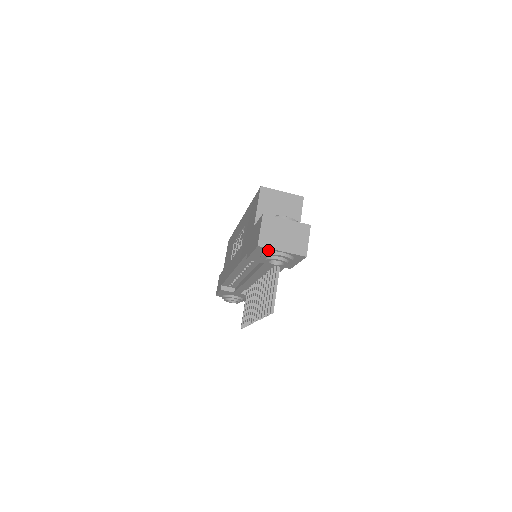
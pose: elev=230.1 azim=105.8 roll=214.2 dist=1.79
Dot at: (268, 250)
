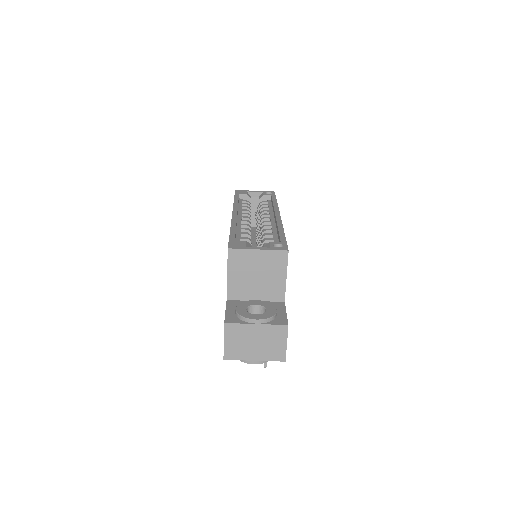
Dot at: occluded
